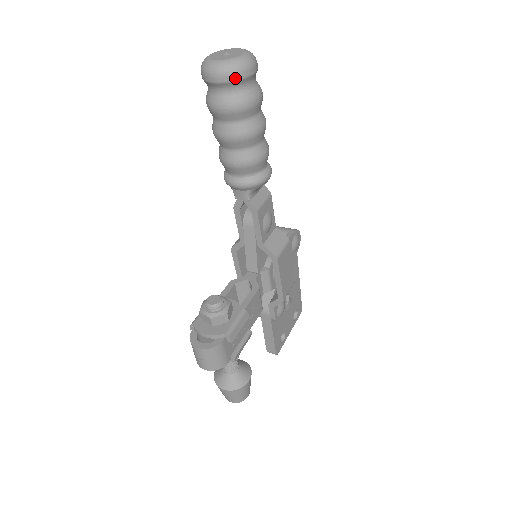
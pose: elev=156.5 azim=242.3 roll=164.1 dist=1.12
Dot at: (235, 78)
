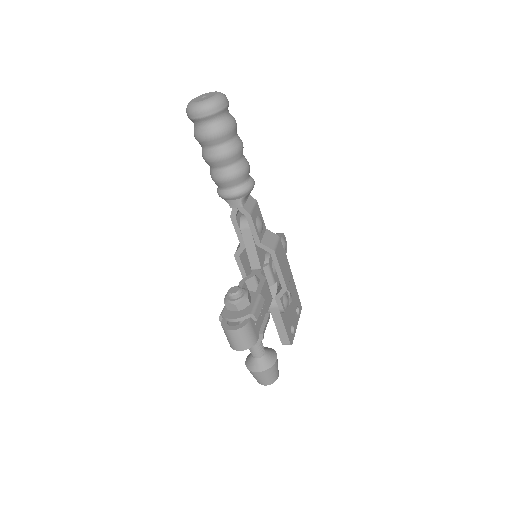
Dot at: (215, 111)
